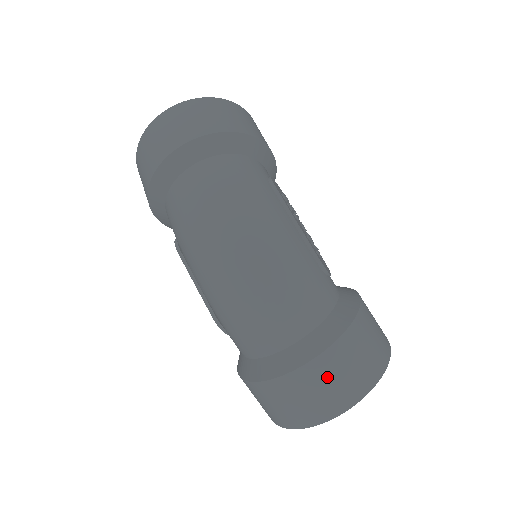
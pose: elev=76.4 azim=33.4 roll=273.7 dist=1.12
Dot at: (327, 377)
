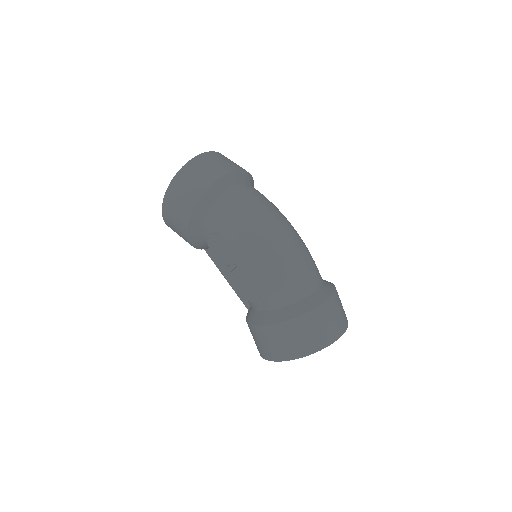
Dot at: (337, 309)
